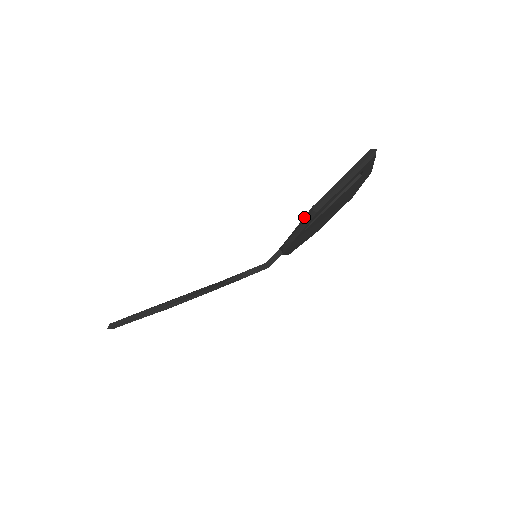
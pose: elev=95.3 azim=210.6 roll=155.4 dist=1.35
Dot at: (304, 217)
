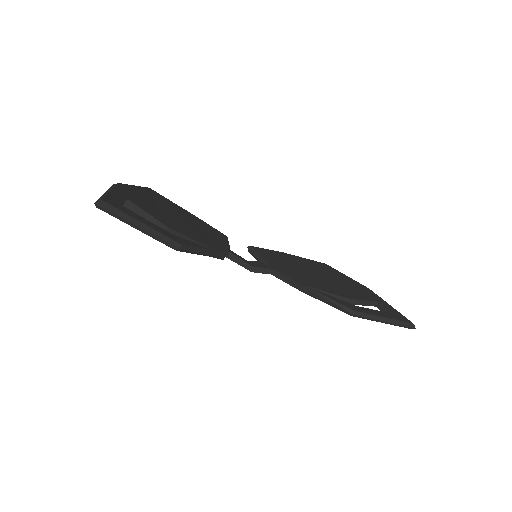
Dot at: (337, 302)
